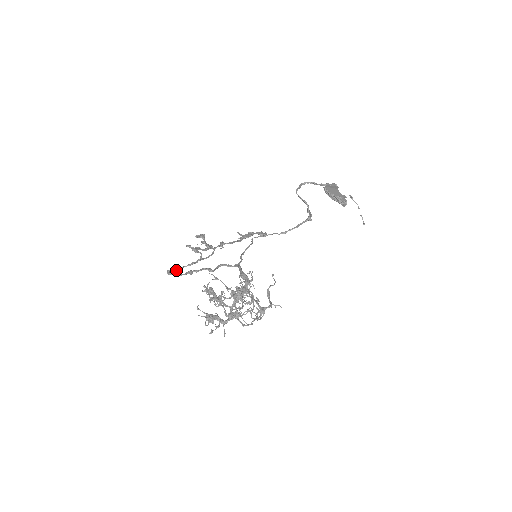
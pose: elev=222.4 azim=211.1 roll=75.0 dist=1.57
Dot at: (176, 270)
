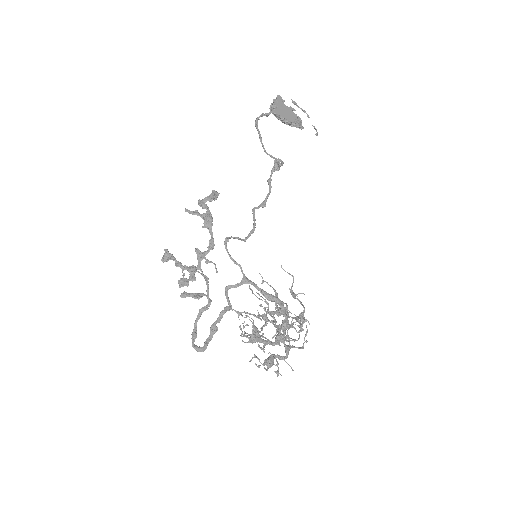
Dot at: (196, 335)
